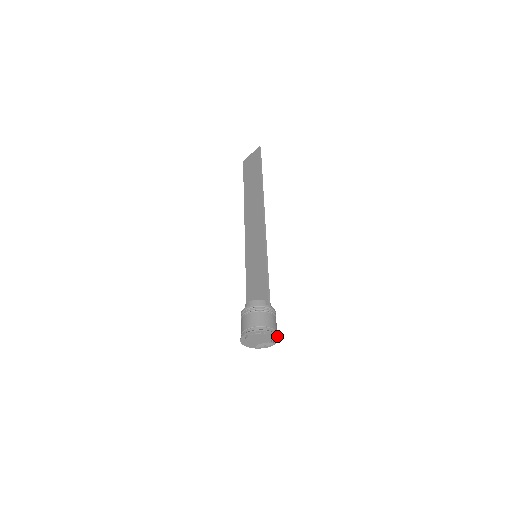
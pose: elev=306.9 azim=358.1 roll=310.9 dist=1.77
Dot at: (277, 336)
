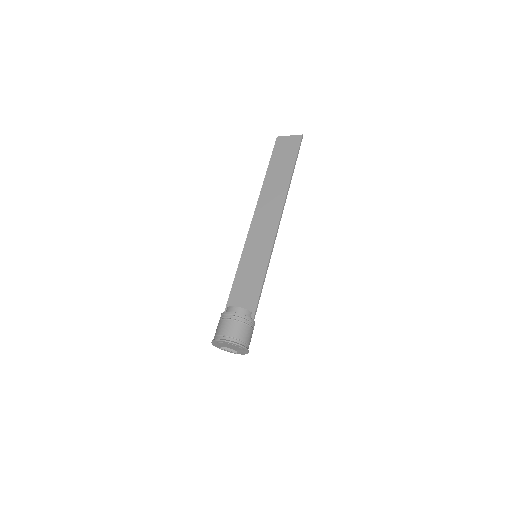
Dot at: (248, 352)
